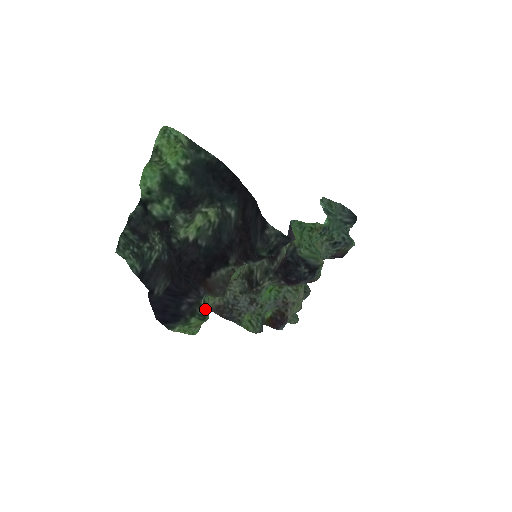
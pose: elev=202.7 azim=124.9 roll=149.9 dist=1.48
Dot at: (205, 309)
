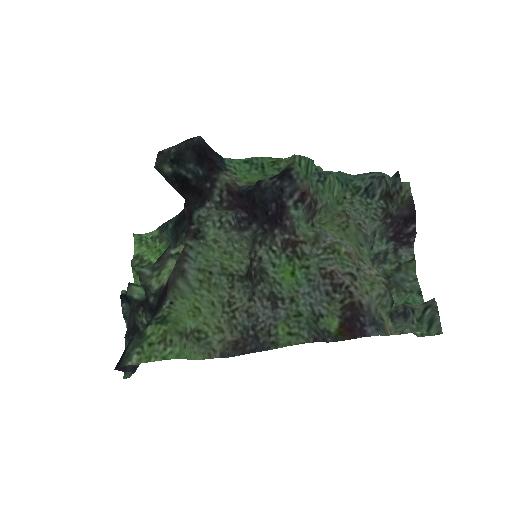
Dot at: (167, 311)
